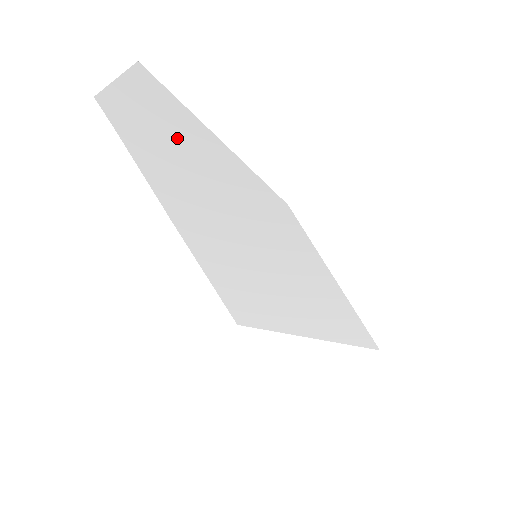
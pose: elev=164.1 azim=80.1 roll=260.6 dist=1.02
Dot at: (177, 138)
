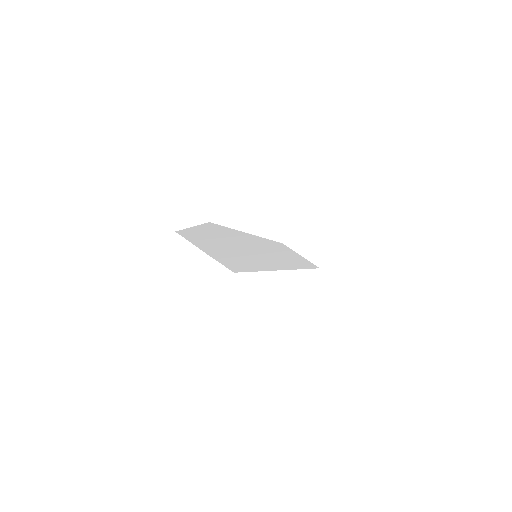
Dot at: (223, 236)
